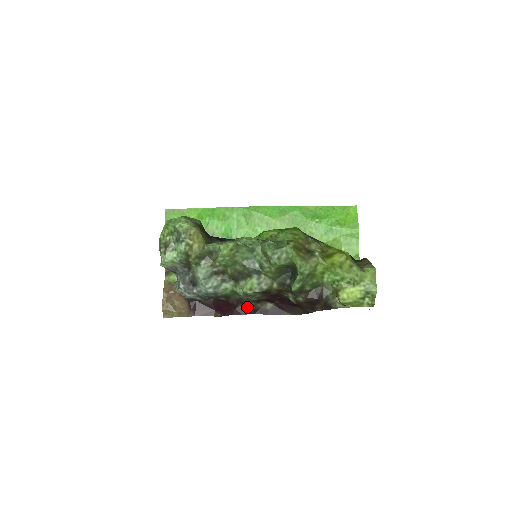
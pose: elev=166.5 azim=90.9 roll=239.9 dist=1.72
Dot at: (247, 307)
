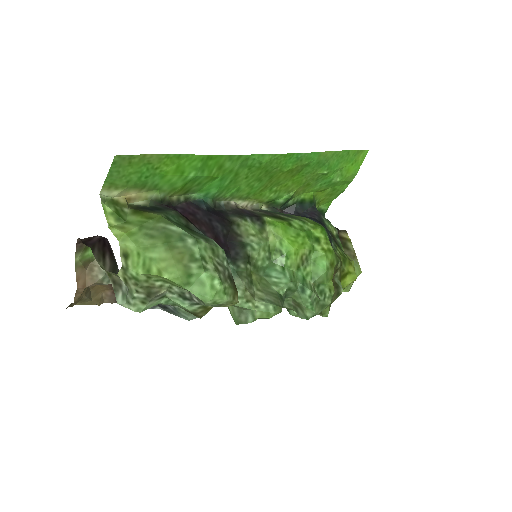
Dot at: occluded
